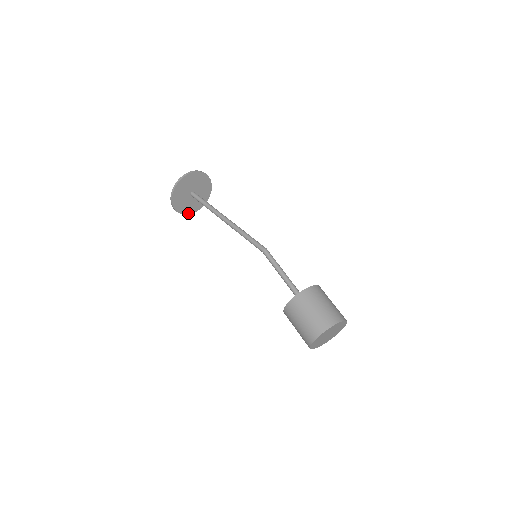
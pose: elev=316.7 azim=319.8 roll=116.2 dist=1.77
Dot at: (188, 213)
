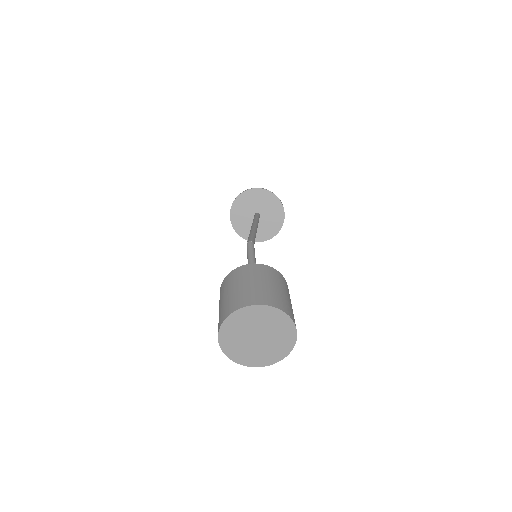
Dot at: (268, 238)
